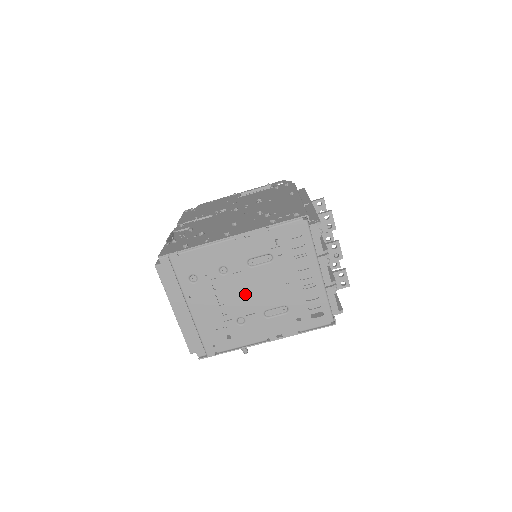
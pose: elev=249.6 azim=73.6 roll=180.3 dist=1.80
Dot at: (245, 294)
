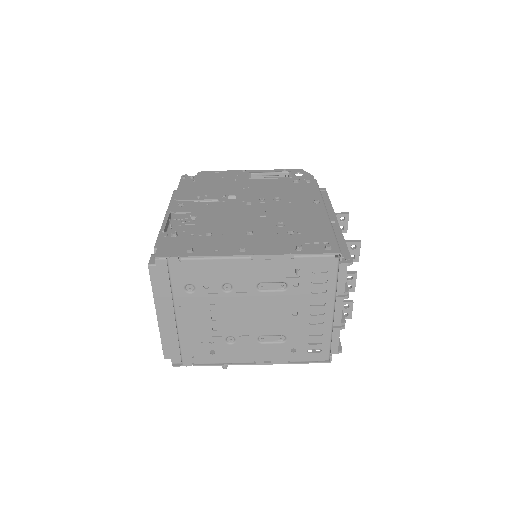
Dot at: (244, 316)
